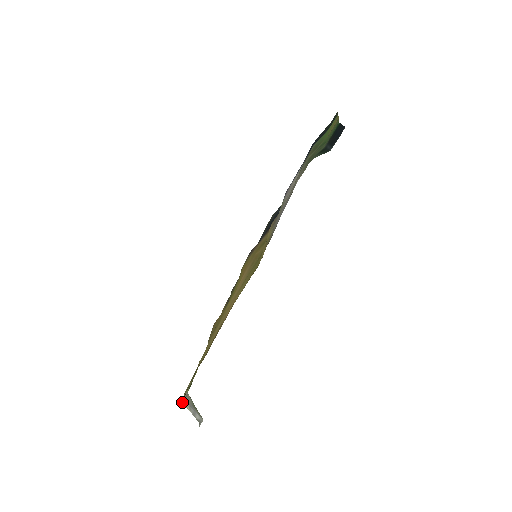
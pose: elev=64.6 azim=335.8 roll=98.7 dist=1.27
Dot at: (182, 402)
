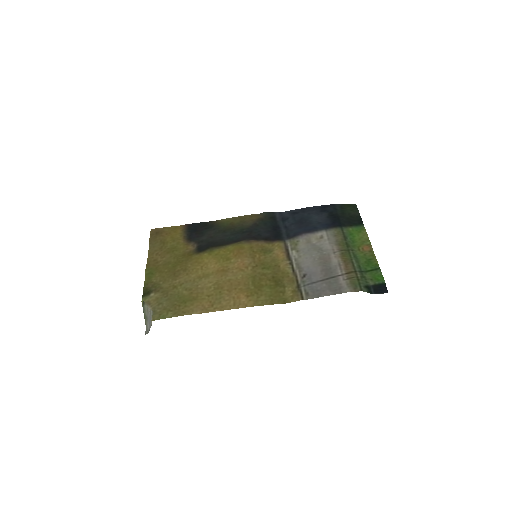
Dot at: (152, 319)
